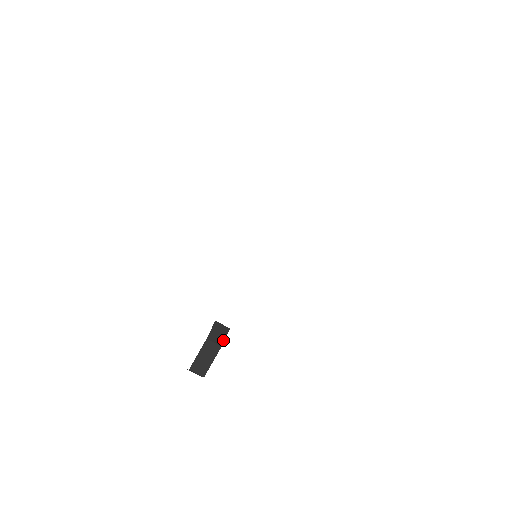
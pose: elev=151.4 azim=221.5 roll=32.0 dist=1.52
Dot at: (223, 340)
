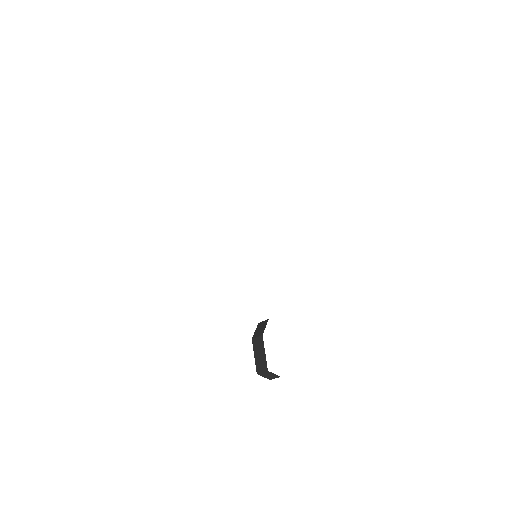
Dot at: occluded
